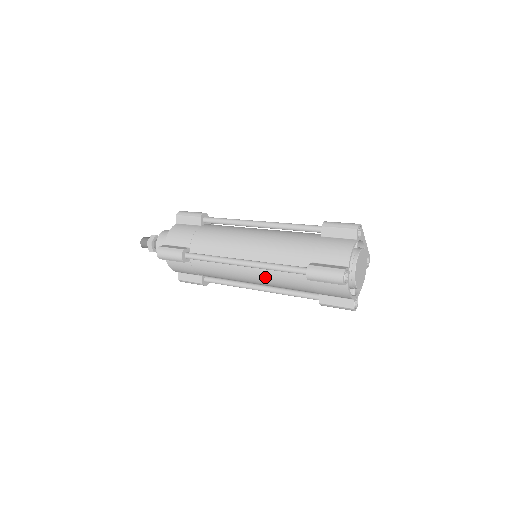
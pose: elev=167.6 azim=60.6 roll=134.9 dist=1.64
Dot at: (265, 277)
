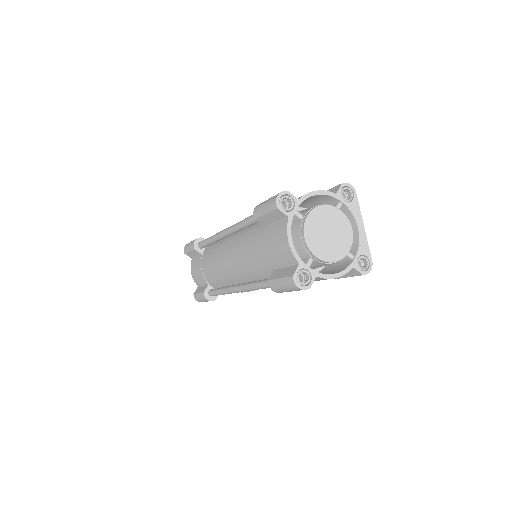
Dot at: (236, 248)
